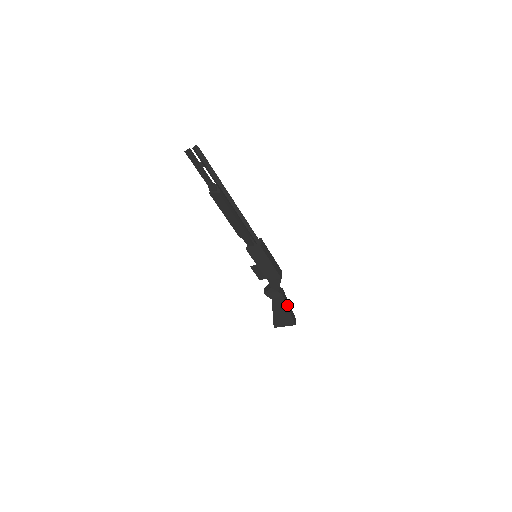
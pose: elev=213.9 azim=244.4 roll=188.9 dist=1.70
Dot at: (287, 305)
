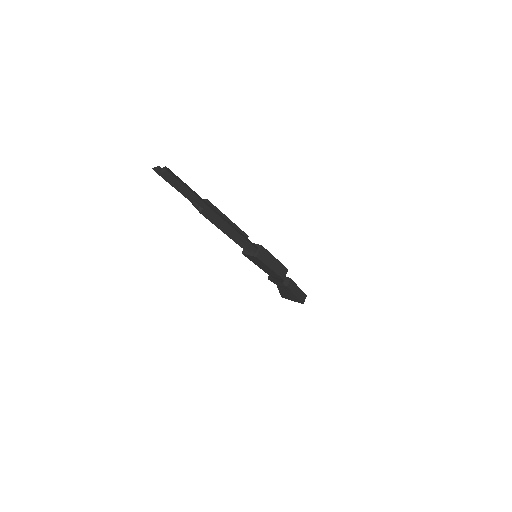
Dot at: (294, 292)
